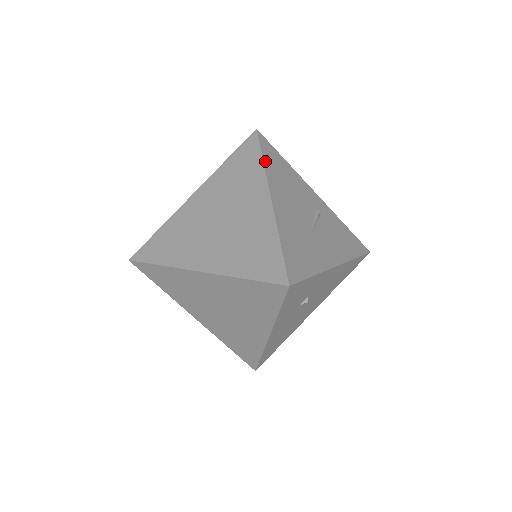
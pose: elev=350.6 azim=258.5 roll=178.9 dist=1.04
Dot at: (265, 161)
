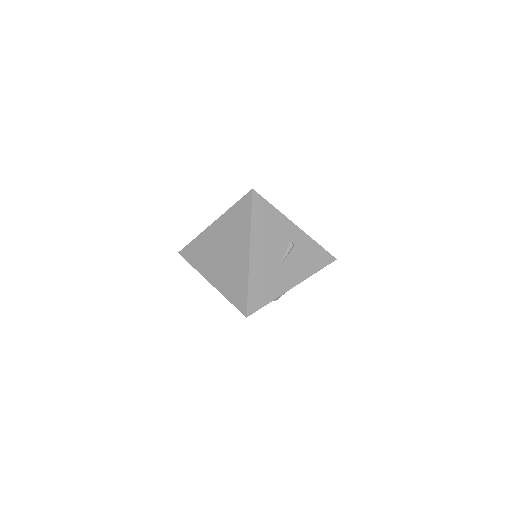
Dot at: (253, 220)
